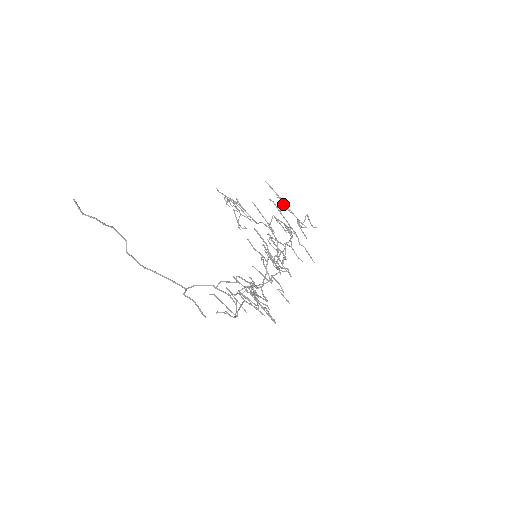
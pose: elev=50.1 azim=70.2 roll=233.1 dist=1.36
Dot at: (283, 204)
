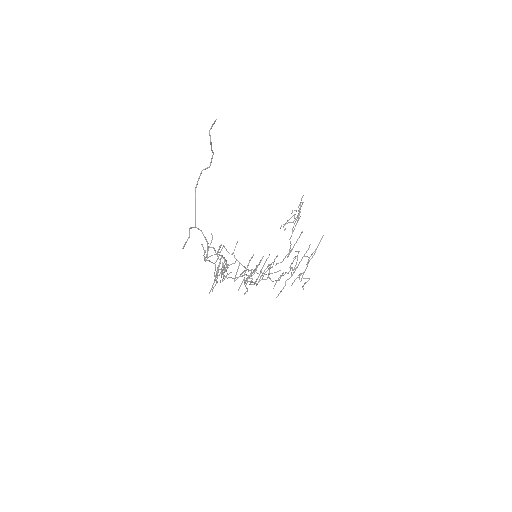
Dot at: occluded
